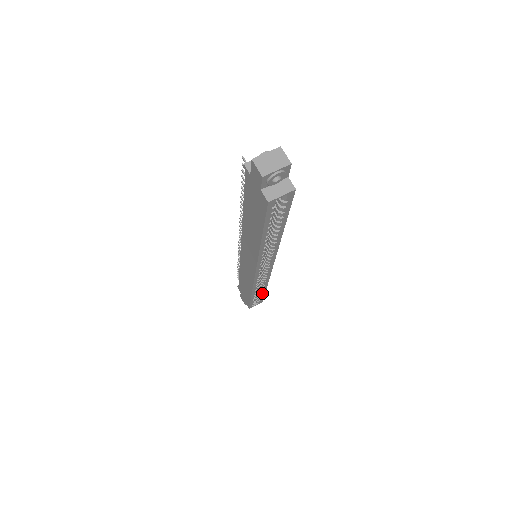
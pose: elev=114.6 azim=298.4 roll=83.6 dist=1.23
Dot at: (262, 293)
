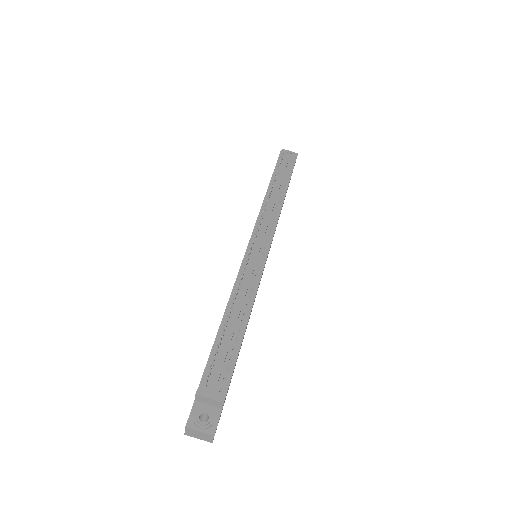
Dot at: occluded
